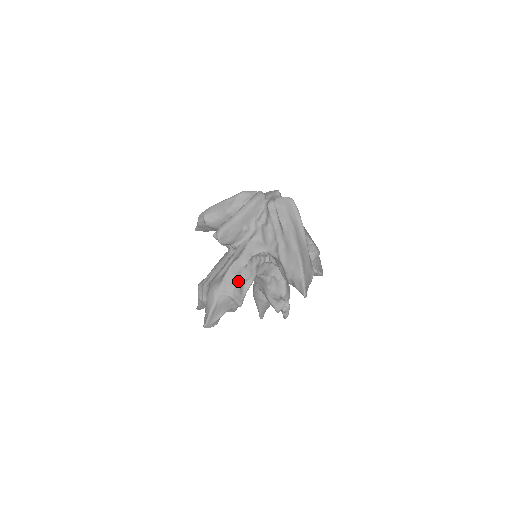
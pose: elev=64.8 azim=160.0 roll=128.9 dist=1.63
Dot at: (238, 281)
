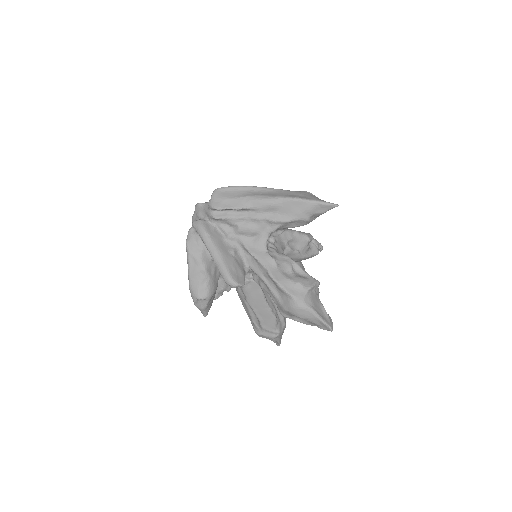
Dot at: (293, 277)
